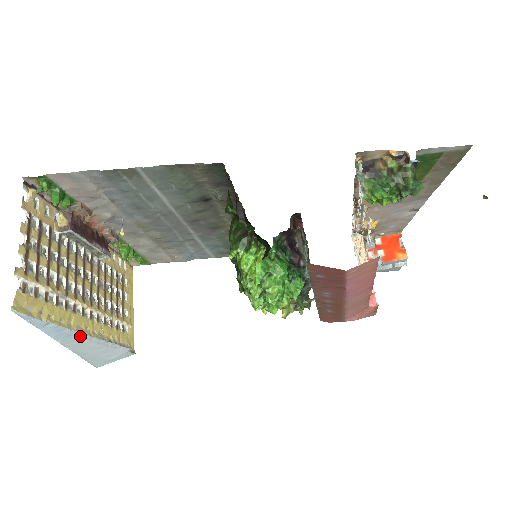
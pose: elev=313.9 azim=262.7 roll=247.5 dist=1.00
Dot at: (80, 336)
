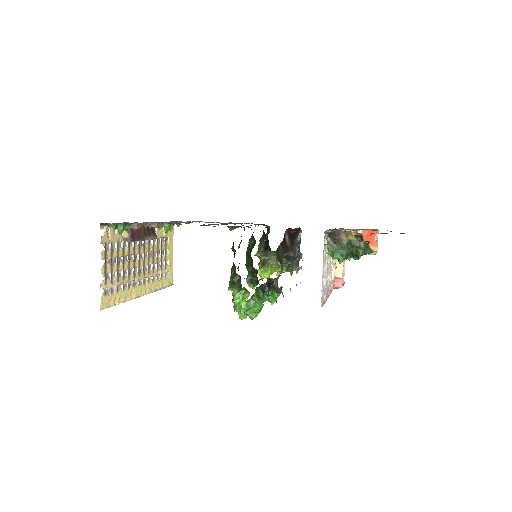
Dot at: (137, 297)
